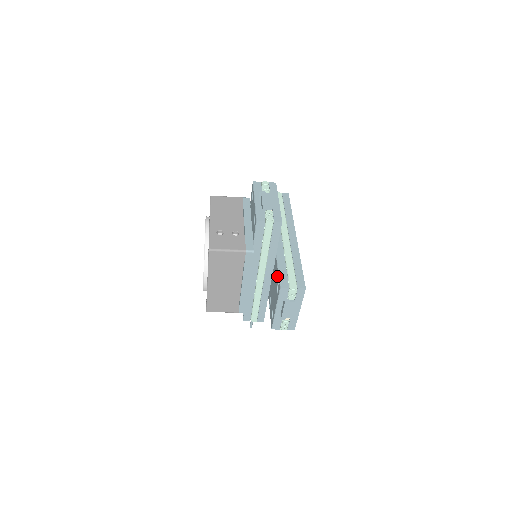
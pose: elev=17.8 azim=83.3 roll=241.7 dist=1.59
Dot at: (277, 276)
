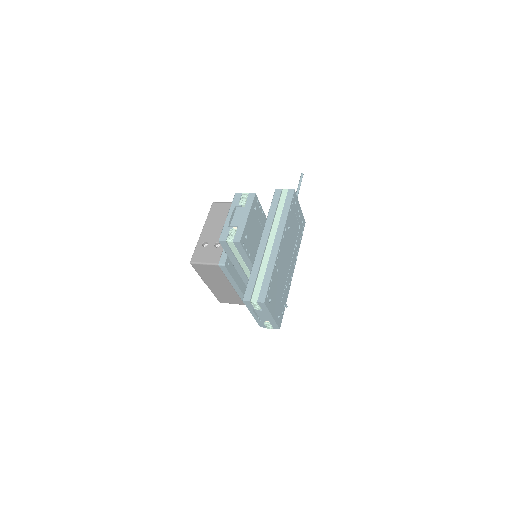
Dot at: occluded
